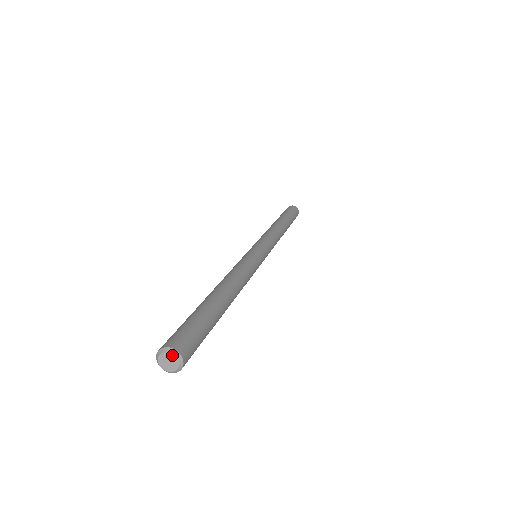
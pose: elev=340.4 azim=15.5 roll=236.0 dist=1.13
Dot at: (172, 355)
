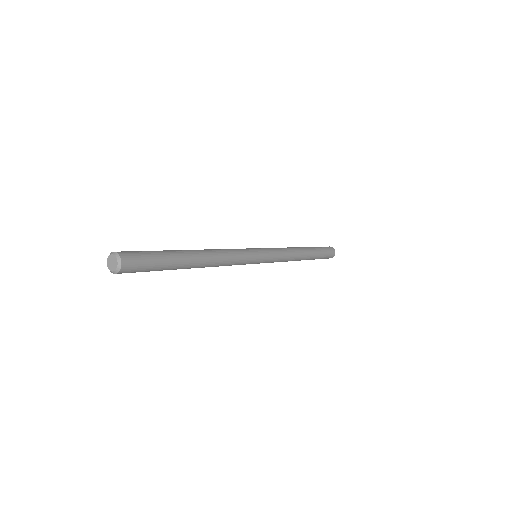
Dot at: (114, 256)
